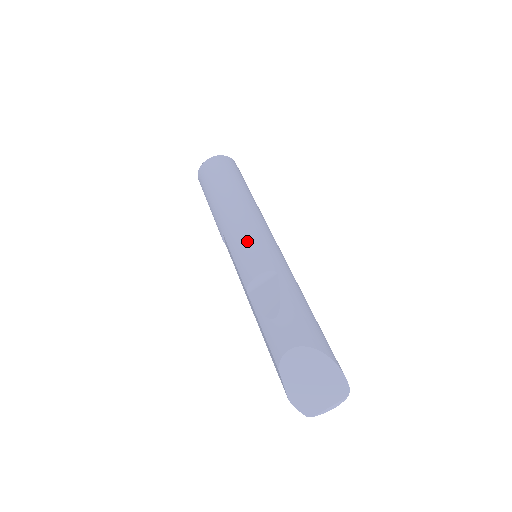
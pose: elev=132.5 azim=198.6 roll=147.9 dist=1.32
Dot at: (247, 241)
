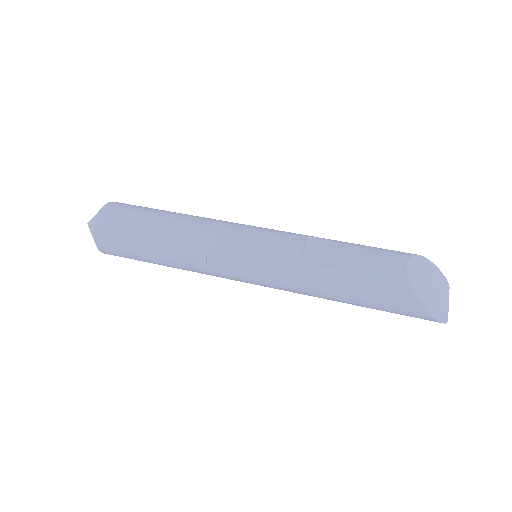
Dot at: (255, 232)
